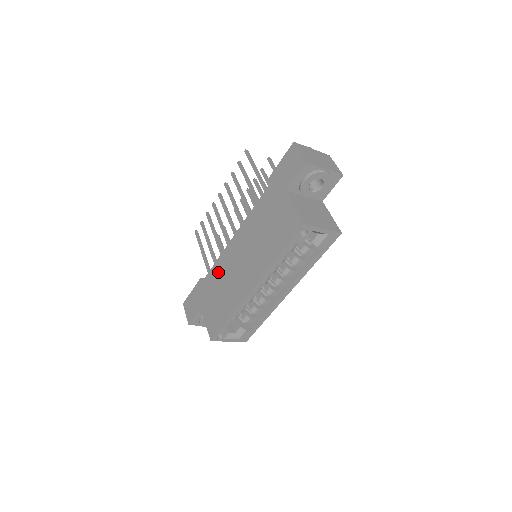
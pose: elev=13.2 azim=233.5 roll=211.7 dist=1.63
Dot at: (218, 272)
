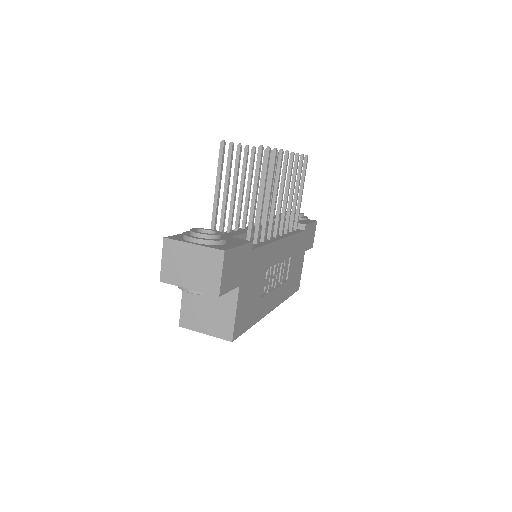
Dot at: occluded
